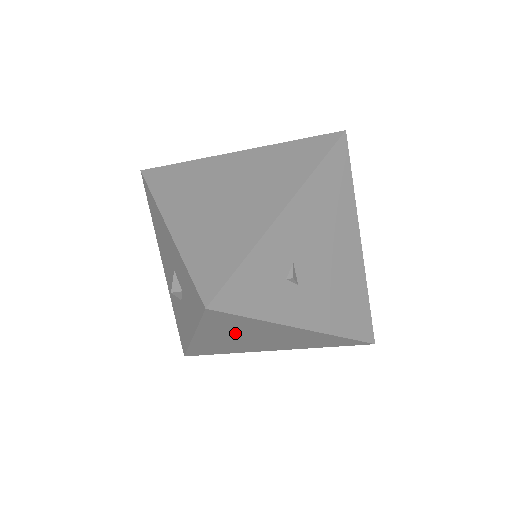
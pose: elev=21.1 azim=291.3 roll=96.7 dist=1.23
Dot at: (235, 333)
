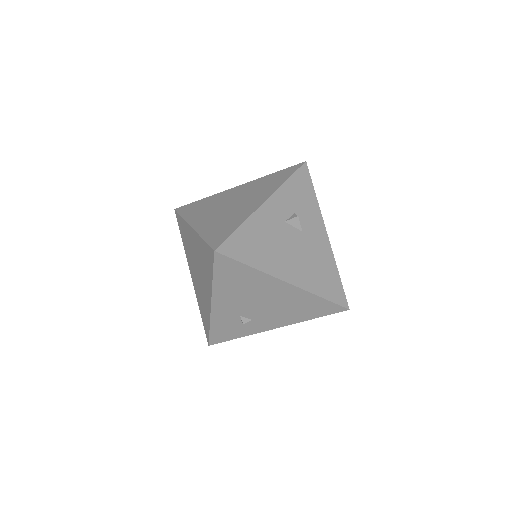
Dot at: occluded
